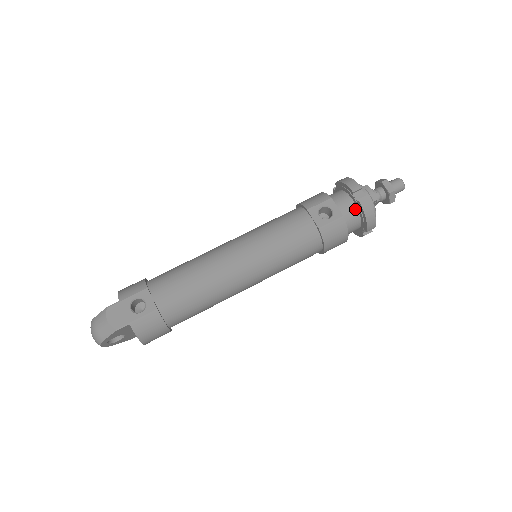
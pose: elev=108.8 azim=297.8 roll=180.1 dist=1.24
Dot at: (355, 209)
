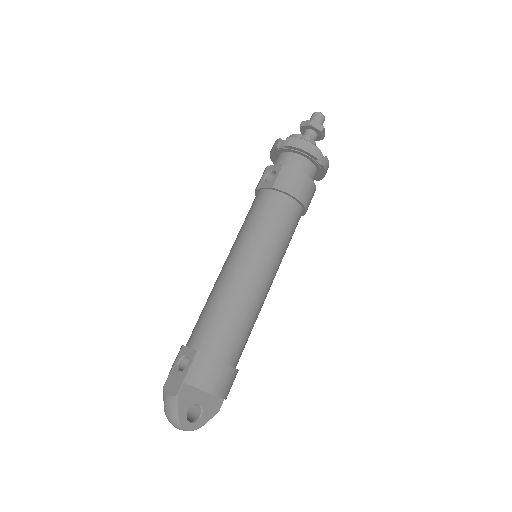
Dot at: (291, 154)
